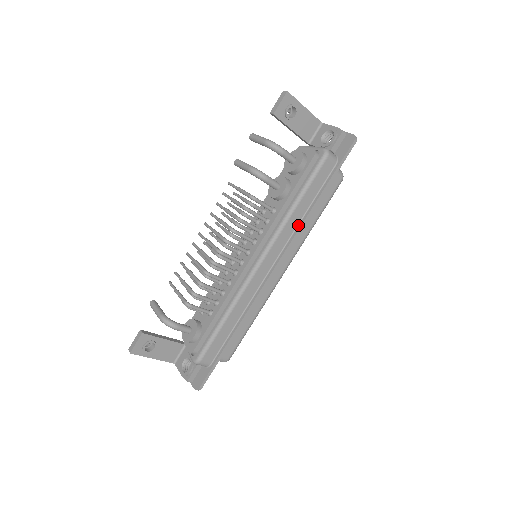
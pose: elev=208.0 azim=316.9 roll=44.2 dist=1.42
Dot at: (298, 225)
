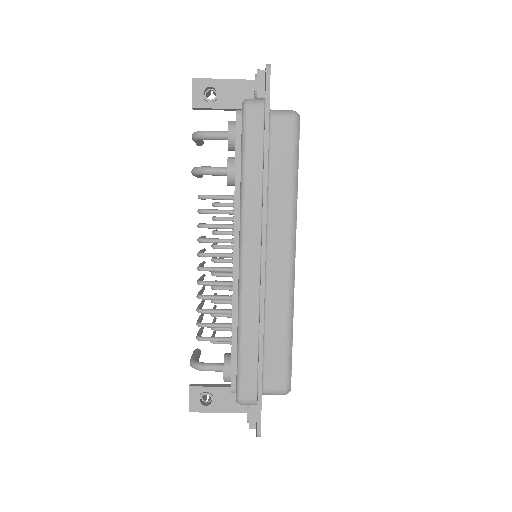
Dot at: (262, 197)
